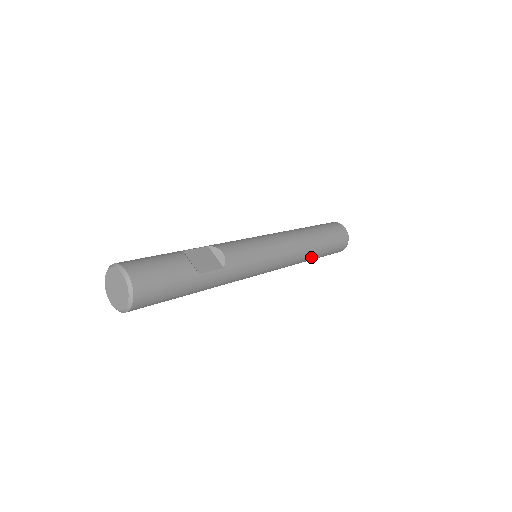
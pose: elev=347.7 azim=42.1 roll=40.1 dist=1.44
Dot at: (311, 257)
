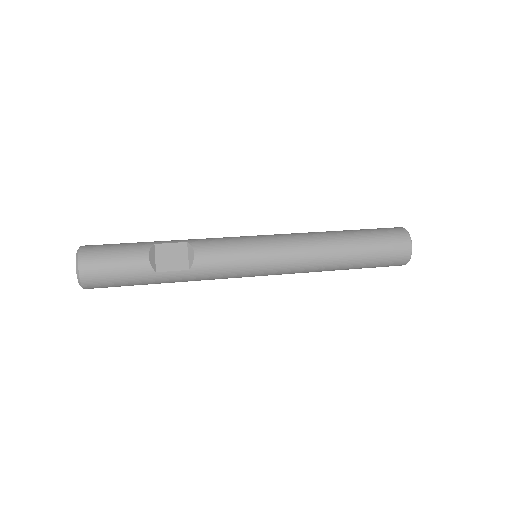
Dot at: (336, 269)
